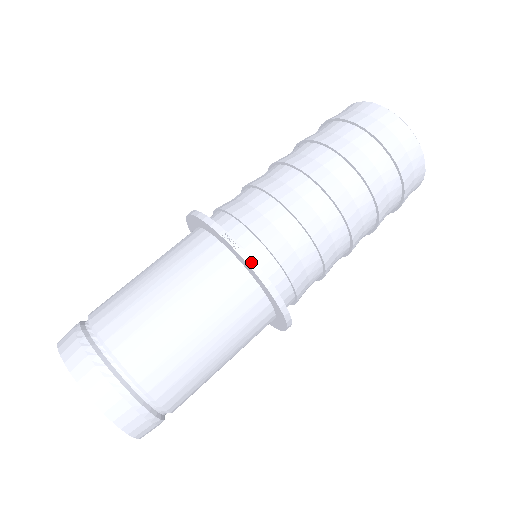
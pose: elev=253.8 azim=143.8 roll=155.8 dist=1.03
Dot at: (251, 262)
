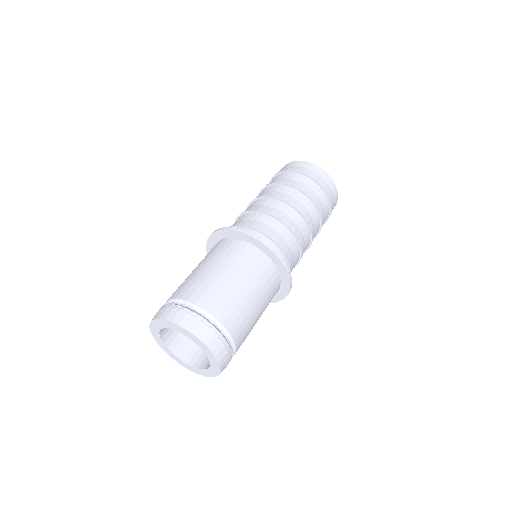
Dot at: (268, 245)
